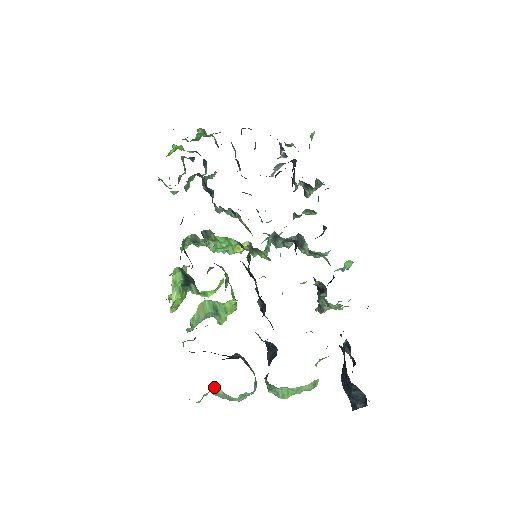
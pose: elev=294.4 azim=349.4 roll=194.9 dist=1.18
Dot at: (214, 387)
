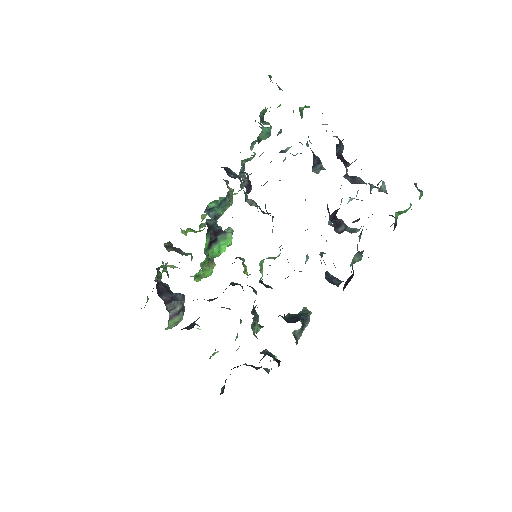
Dot at: occluded
